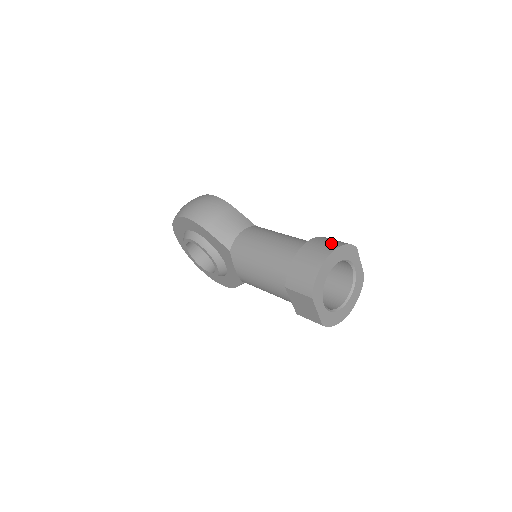
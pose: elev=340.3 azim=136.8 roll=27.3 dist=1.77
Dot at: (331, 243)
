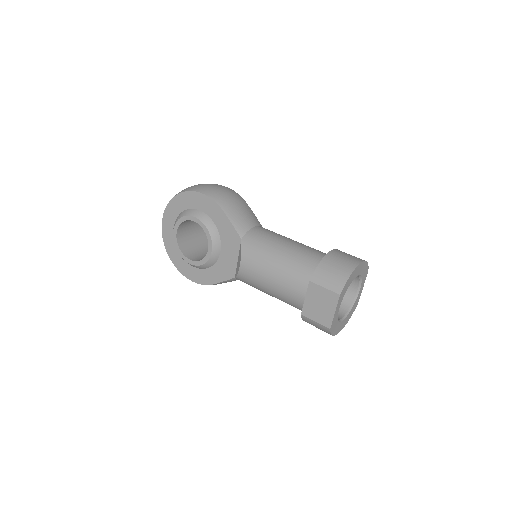
Dot at: (356, 257)
